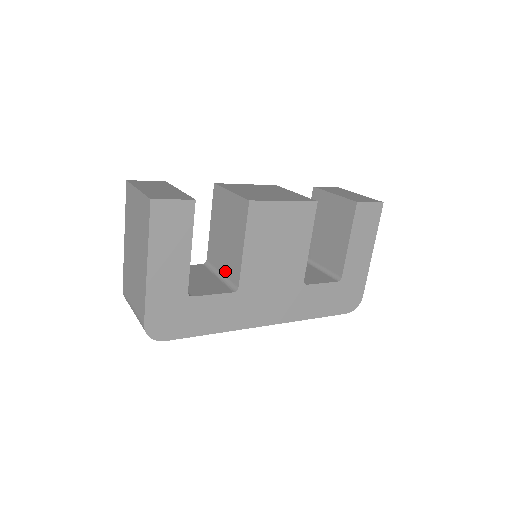
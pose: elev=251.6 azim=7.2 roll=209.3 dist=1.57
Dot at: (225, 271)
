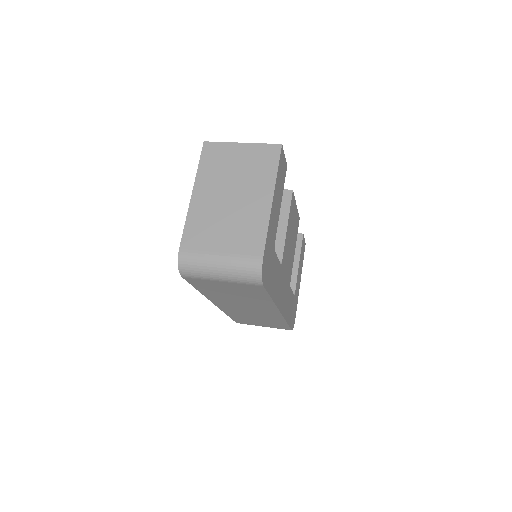
Dot at: occluded
